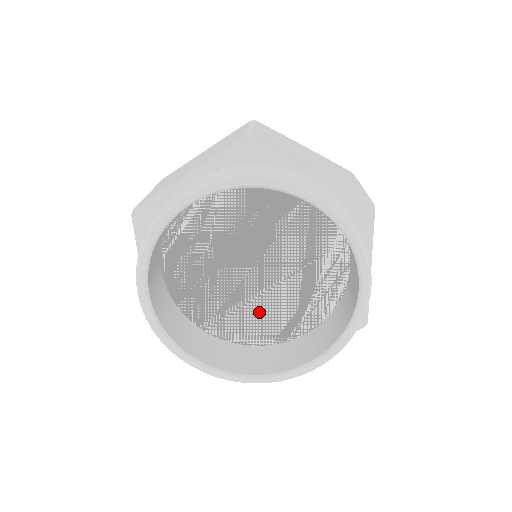
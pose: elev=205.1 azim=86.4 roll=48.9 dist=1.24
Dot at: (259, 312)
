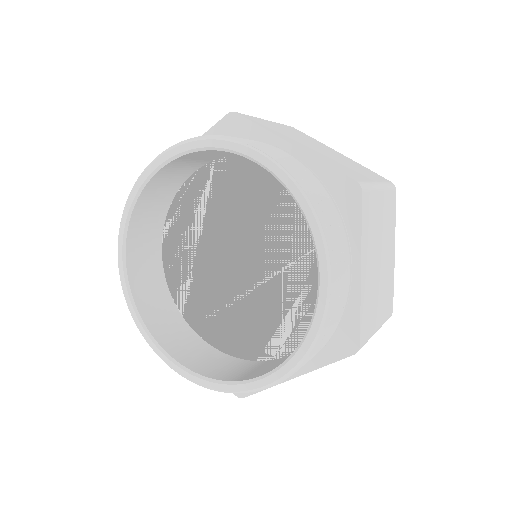
Dot at: (244, 316)
